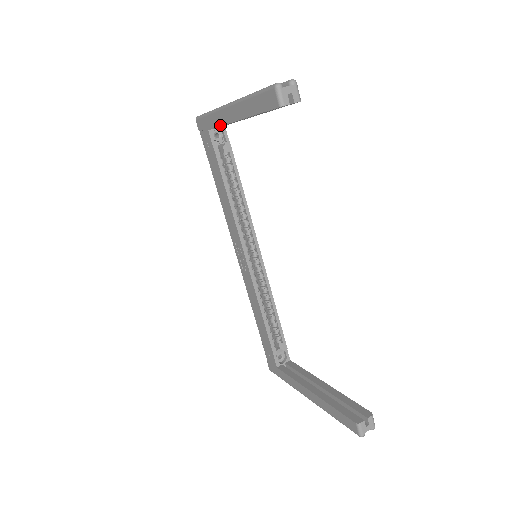
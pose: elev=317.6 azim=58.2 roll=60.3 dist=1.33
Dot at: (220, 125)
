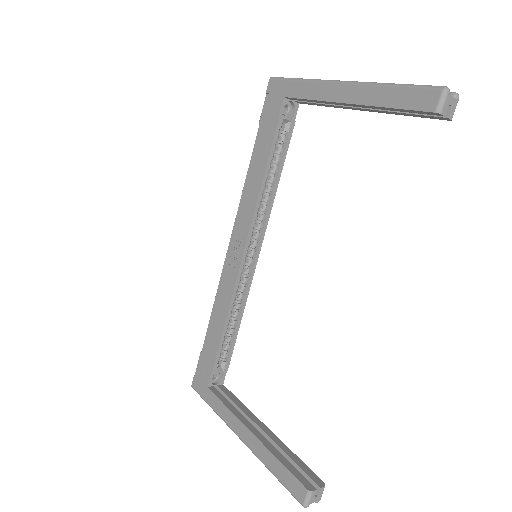
Dot at: (311, 98)
